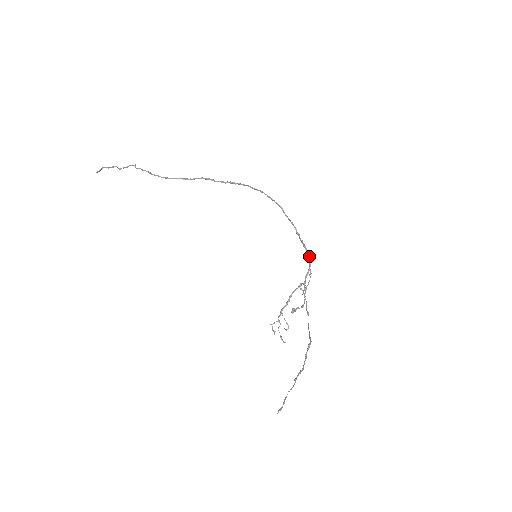
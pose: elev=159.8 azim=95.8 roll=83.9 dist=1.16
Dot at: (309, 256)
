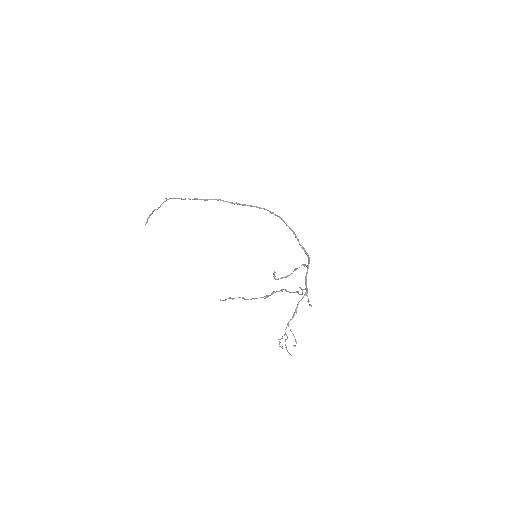
Dot at: (308, 257)
